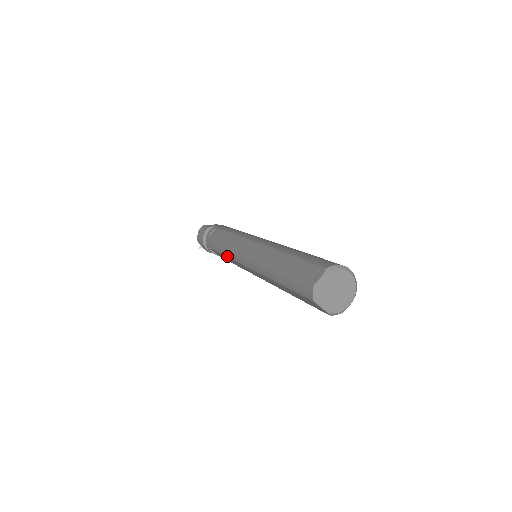
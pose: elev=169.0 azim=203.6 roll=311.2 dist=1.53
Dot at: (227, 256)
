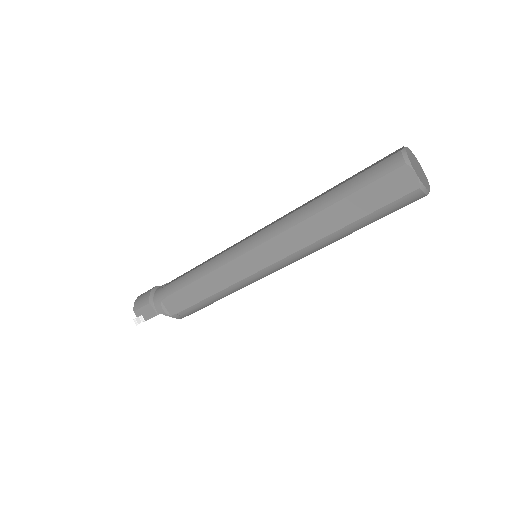
Dot at: (210, 271)
